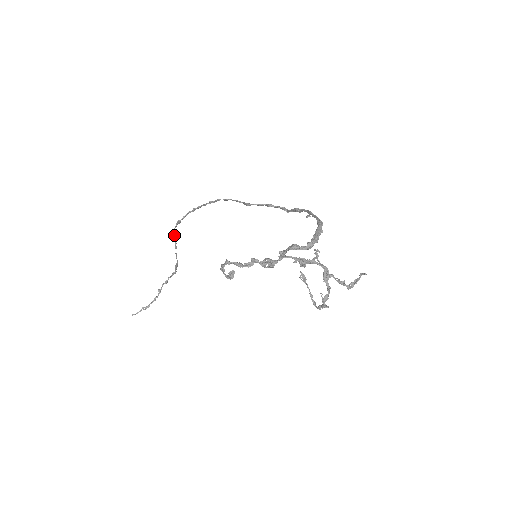
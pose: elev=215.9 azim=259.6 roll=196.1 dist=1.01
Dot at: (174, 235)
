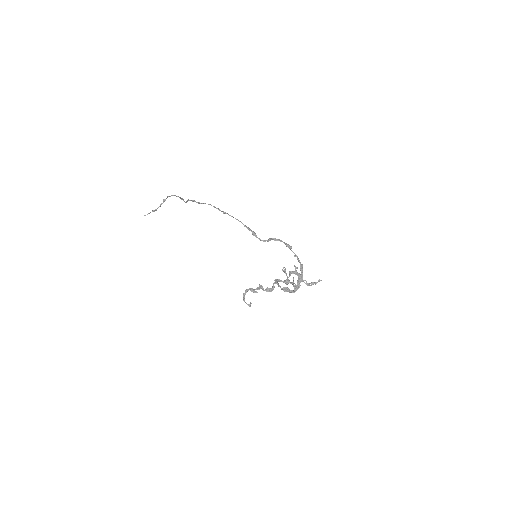
Dot at: (187, 201)
